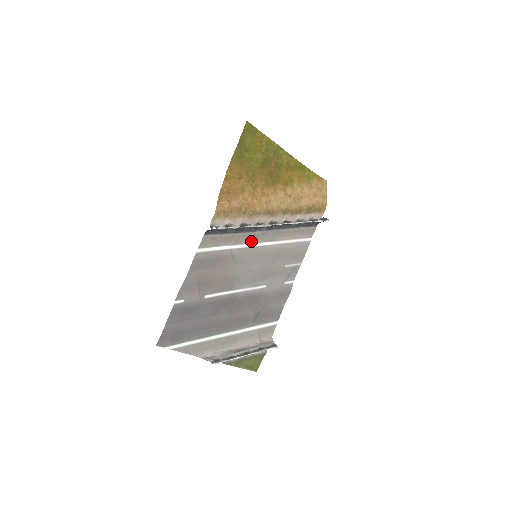
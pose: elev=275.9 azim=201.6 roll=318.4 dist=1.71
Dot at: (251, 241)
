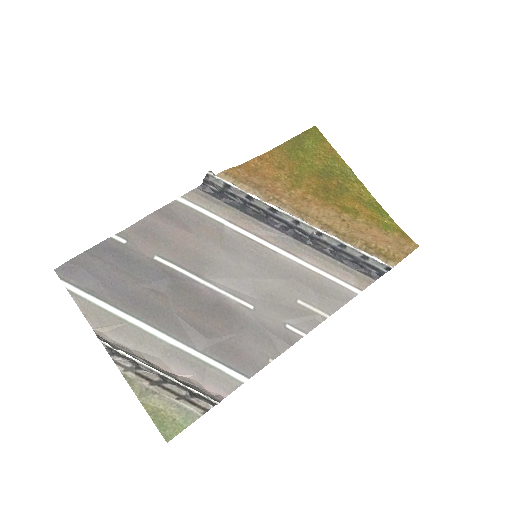
Dot at: (258, 234)
